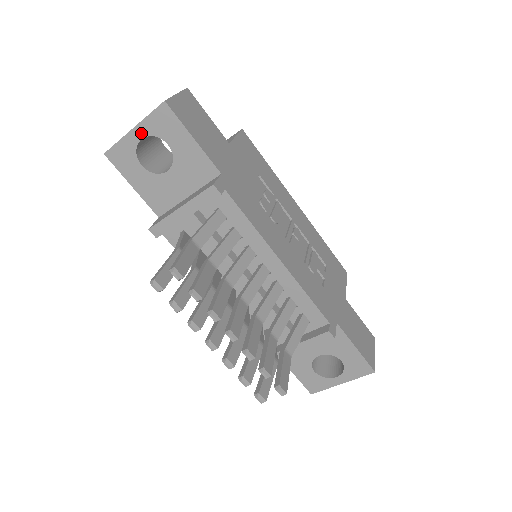
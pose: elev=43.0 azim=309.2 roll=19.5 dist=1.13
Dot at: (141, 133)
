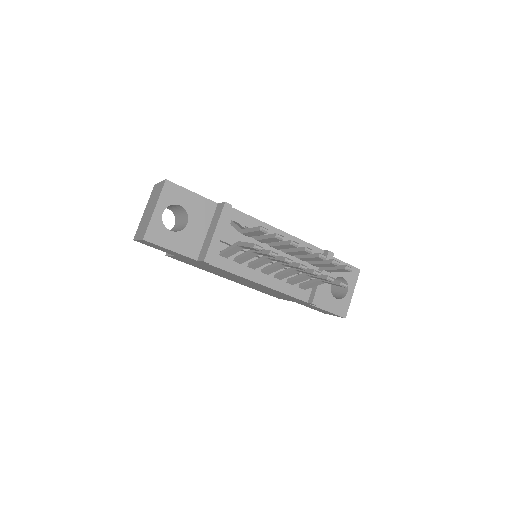
Dot at: (161, 209)
